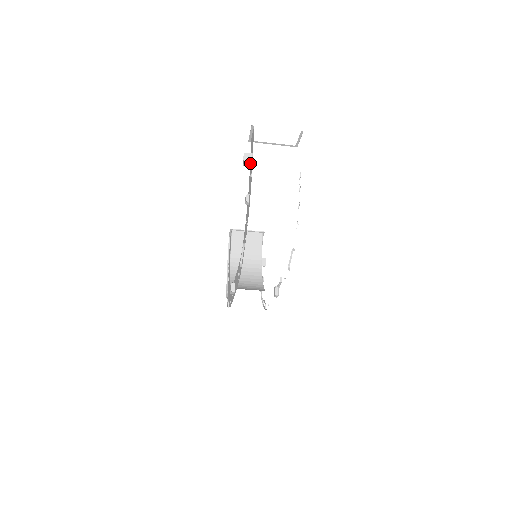
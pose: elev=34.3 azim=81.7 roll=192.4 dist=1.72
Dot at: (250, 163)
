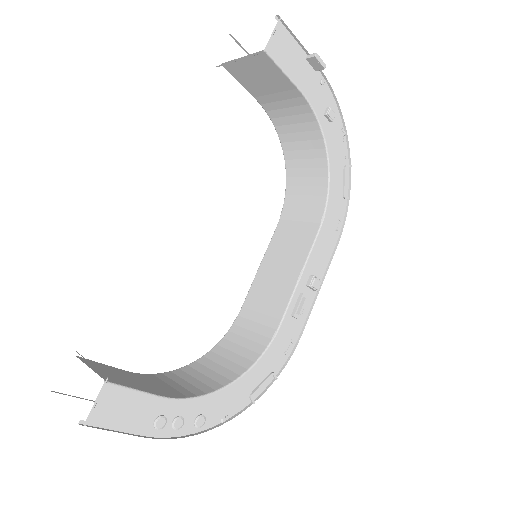
Dot at: occluded
